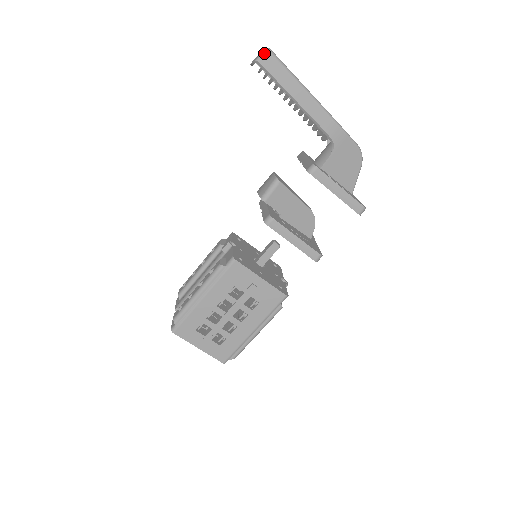
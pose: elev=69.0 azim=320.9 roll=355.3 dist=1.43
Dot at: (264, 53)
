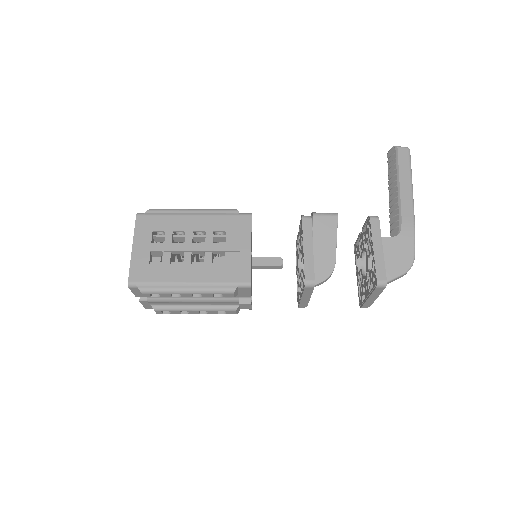
Dot at: (405, 147)
